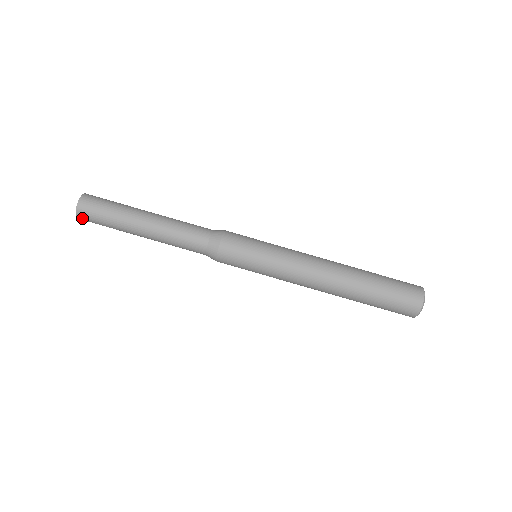
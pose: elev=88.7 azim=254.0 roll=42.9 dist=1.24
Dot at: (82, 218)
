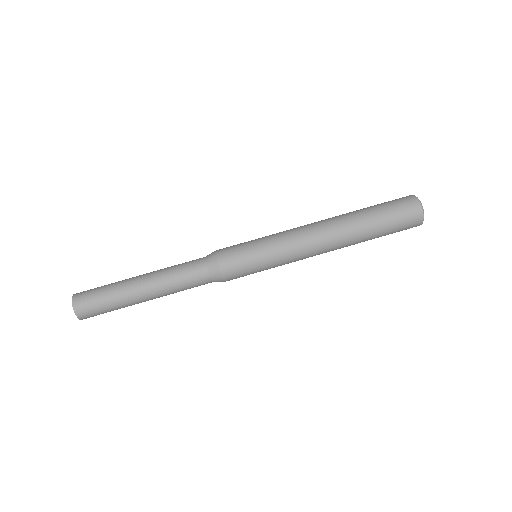
Dot at: (84, 317)
